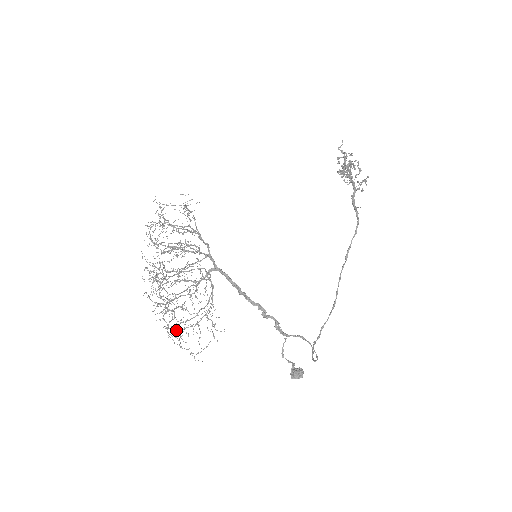
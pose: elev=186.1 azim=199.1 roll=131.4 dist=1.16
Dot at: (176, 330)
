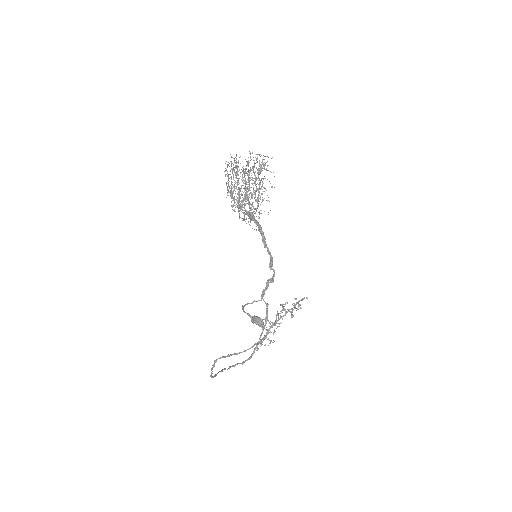
Dot at: (254, 181)
